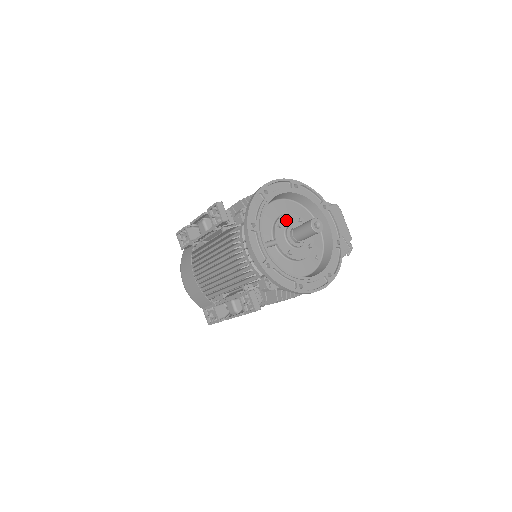
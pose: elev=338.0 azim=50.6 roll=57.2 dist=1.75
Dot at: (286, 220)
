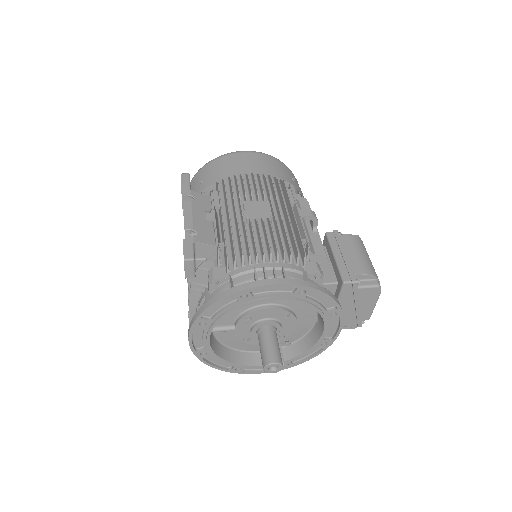
Dot at: (264, 314)
